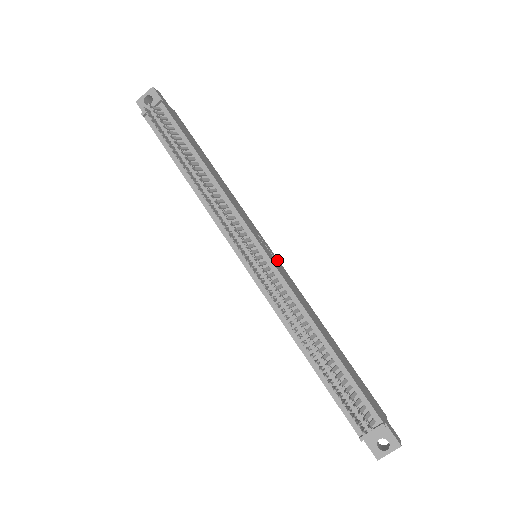
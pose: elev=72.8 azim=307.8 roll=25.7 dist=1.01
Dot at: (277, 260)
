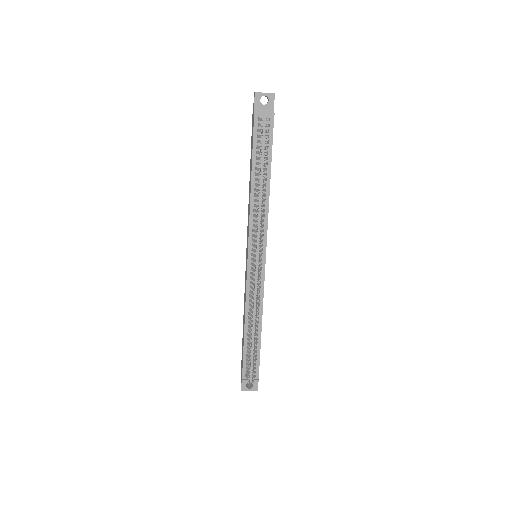
Dot at: occluded
